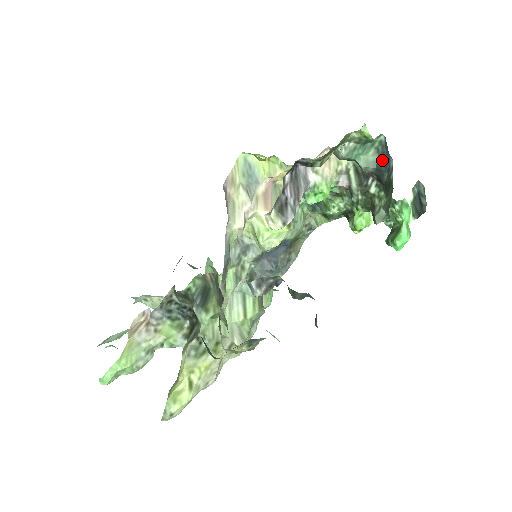
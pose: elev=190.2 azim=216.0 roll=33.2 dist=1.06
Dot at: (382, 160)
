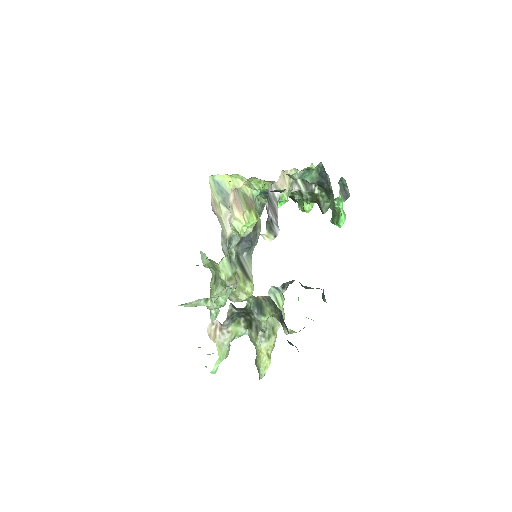
Dot at: (321, 176)
